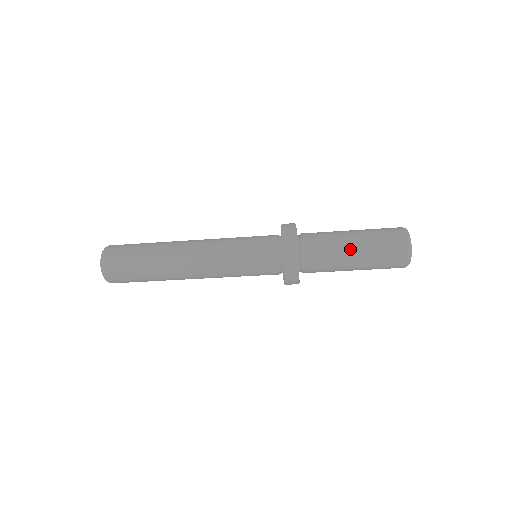
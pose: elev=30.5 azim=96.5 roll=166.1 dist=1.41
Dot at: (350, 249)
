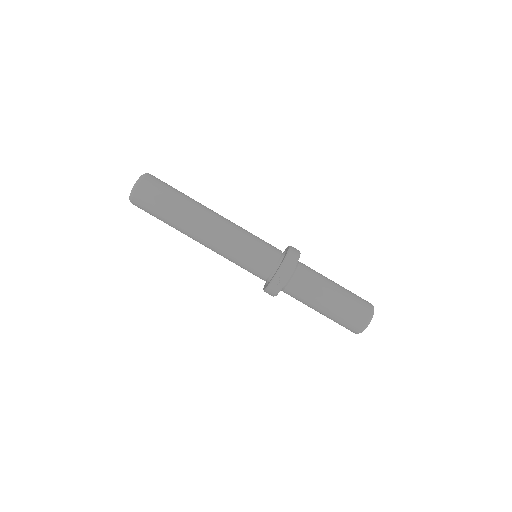
Dot at: (331, 290)
